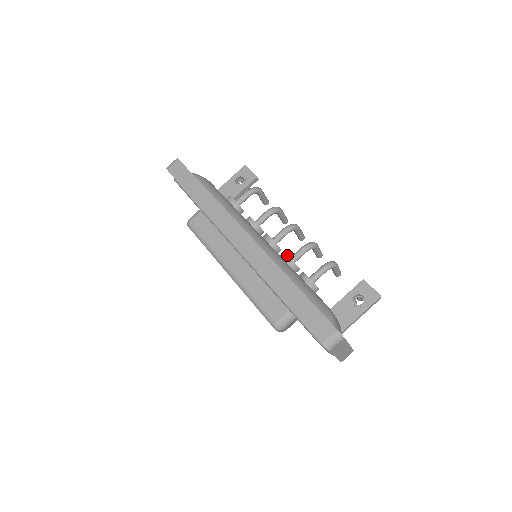
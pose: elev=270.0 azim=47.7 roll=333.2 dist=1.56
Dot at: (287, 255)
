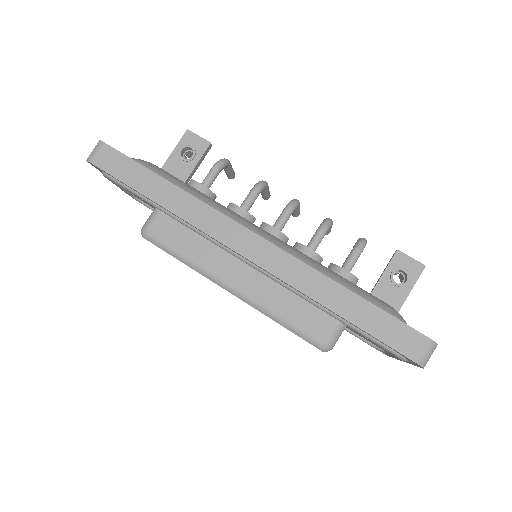
Dot at: (306, 247)
